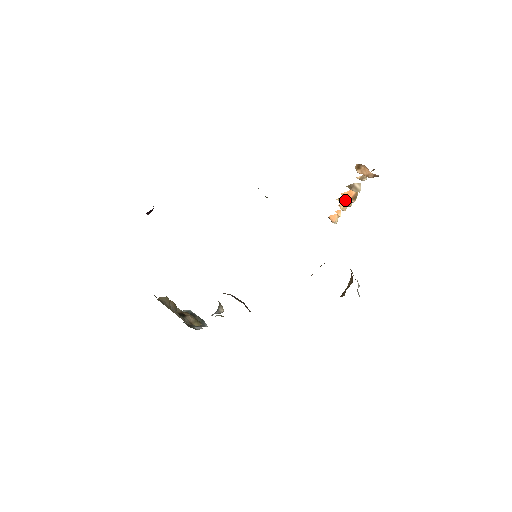
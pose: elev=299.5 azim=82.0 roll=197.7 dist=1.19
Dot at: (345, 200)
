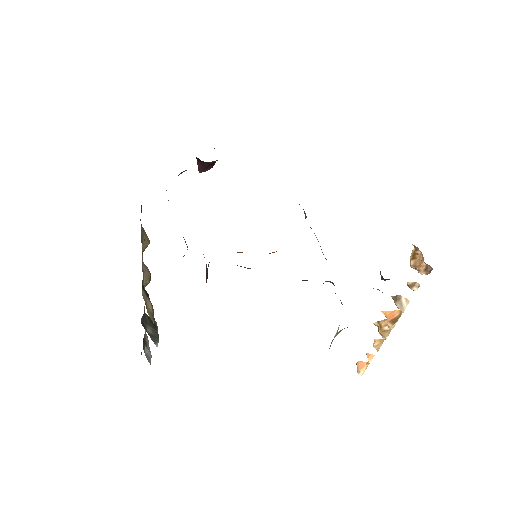
Dot at: (383, 326)
